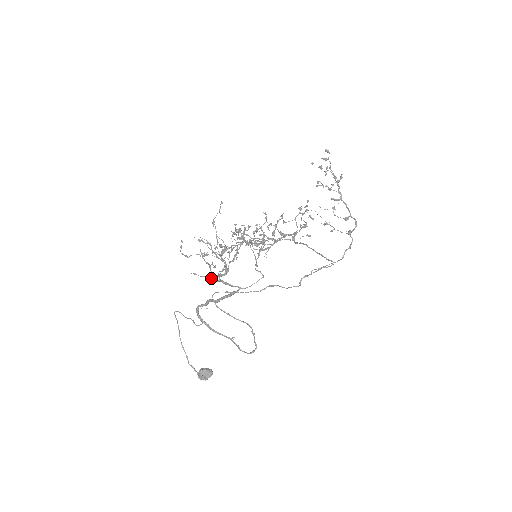
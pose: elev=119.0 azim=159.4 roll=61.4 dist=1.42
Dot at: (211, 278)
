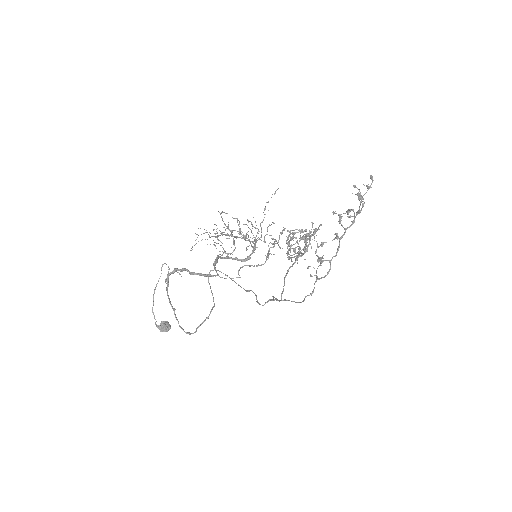
Dot at: (226, 257)
